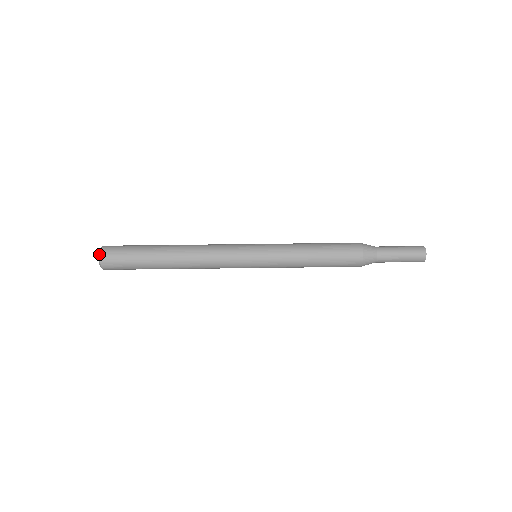
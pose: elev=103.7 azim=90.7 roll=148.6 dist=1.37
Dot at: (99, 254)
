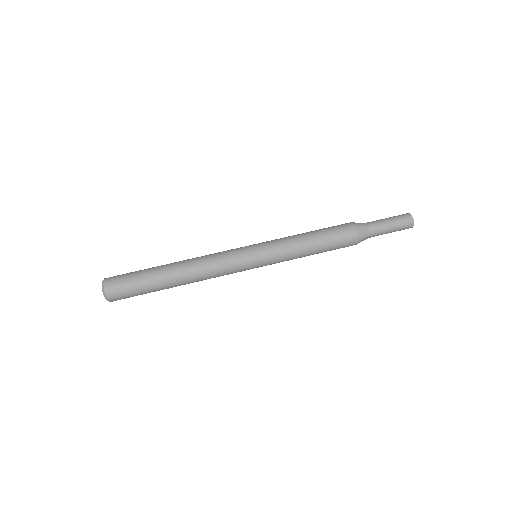
Dot at: (104, 294)
